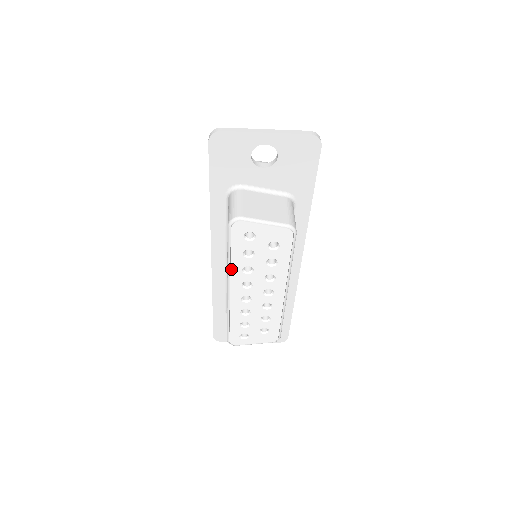
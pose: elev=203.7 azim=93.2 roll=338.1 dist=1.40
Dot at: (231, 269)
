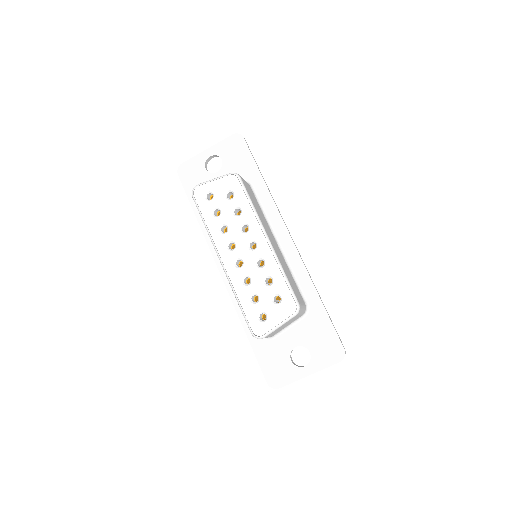
Dot at: (211, 235)
